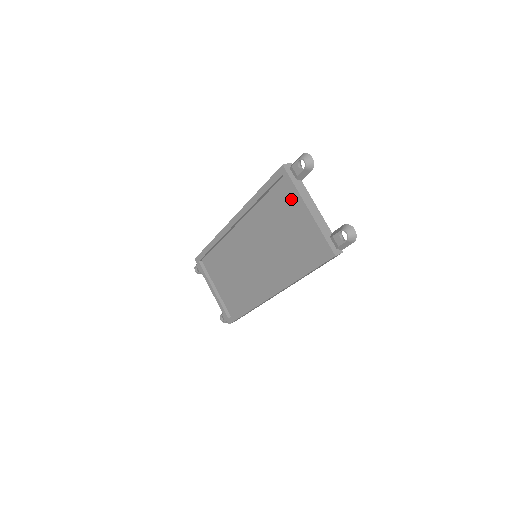
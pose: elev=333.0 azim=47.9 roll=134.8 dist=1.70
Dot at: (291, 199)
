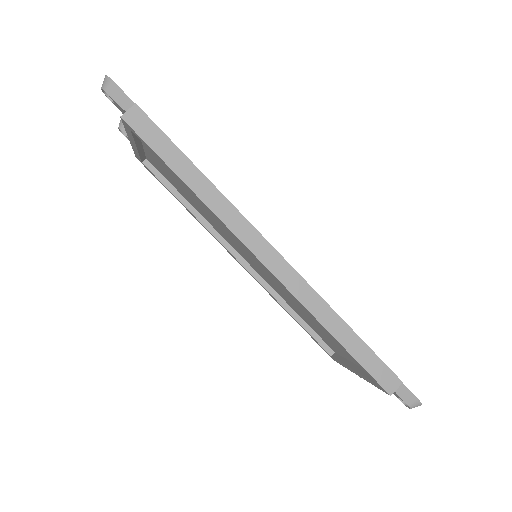
Dot at: occluded
